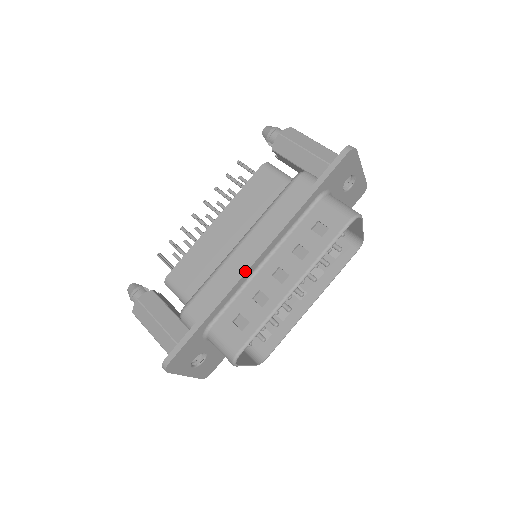
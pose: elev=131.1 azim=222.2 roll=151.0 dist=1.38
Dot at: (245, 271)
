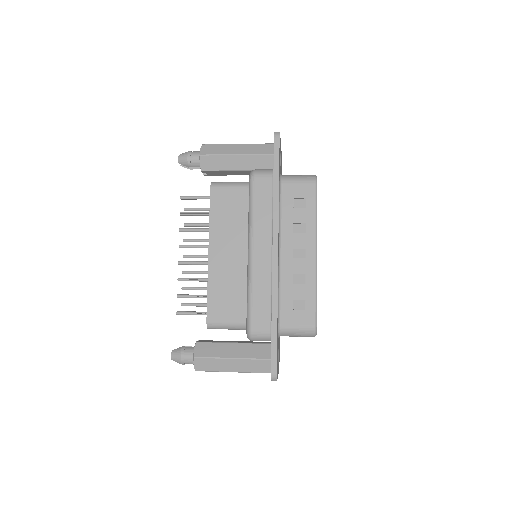
Dot at: (276, 269)
